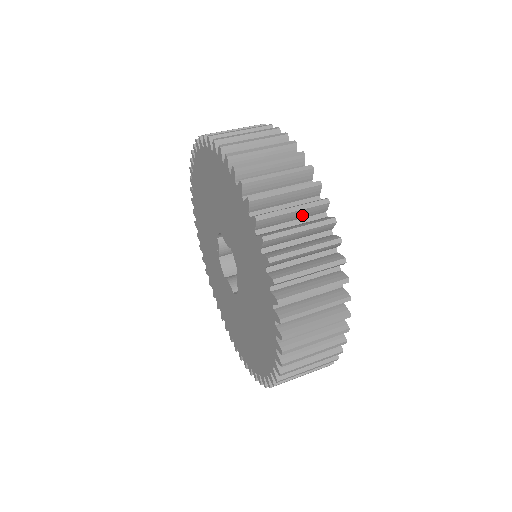
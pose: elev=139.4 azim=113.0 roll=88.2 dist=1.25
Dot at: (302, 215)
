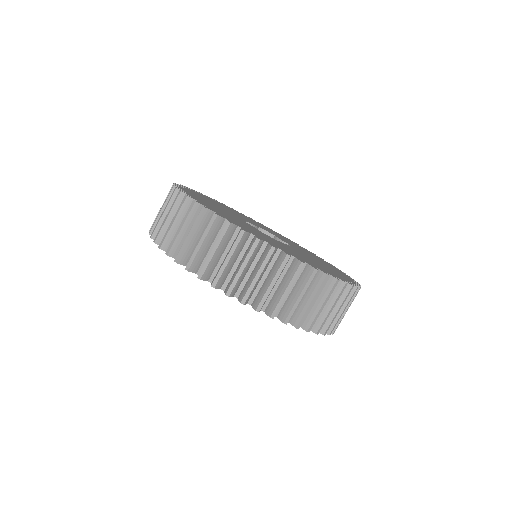
Dot at: (251, 261)
